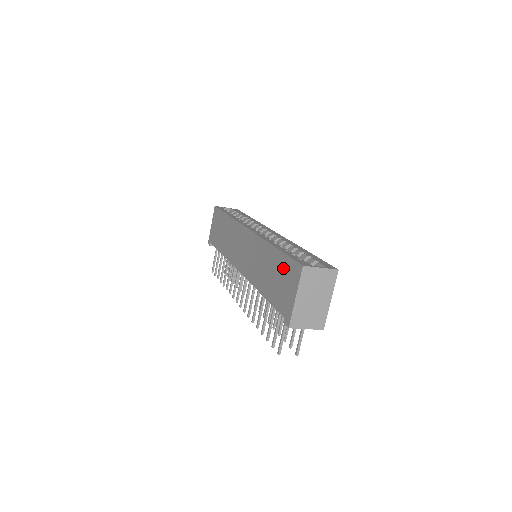
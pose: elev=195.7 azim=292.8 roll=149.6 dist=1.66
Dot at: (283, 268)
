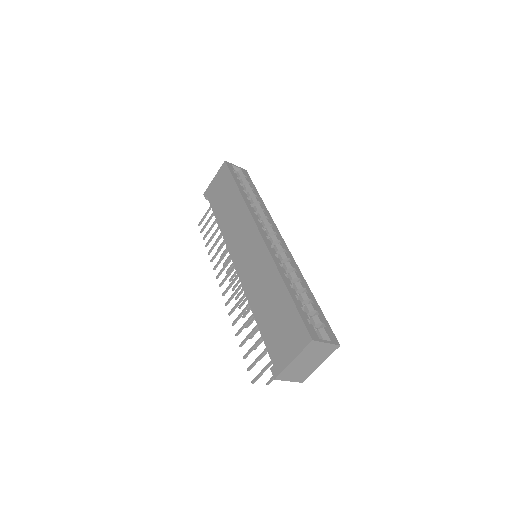
Dot at: (289, 319)
